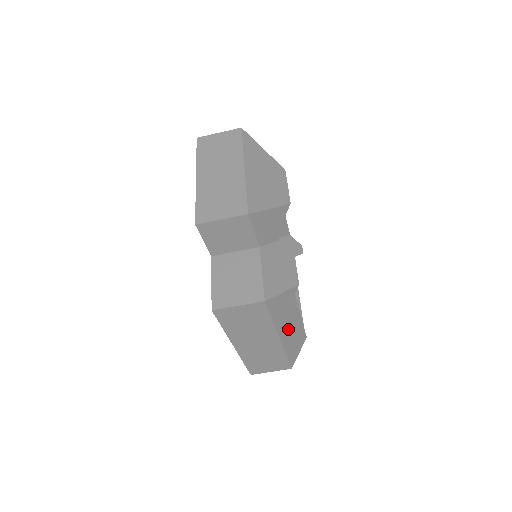
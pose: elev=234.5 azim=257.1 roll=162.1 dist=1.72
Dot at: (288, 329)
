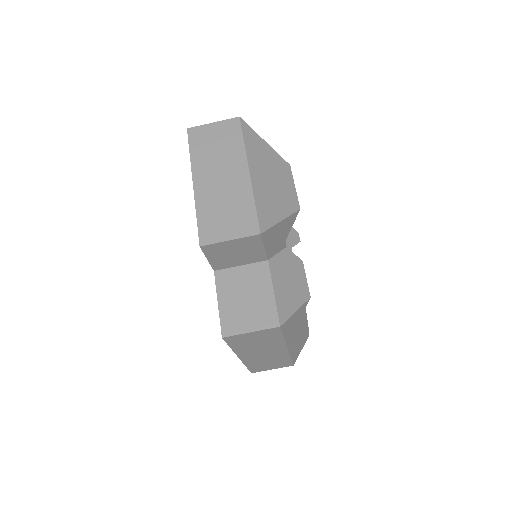
Dot at: (296, 337)
